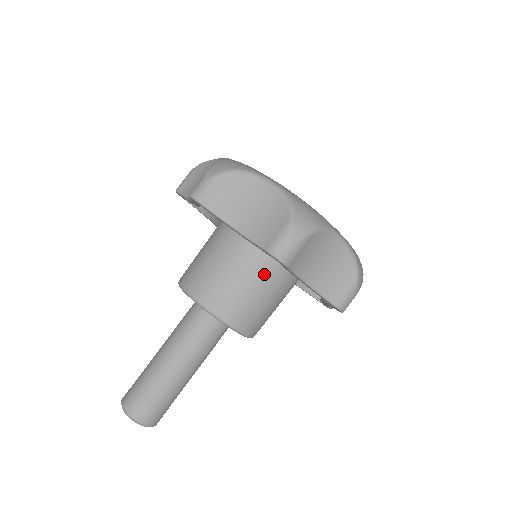
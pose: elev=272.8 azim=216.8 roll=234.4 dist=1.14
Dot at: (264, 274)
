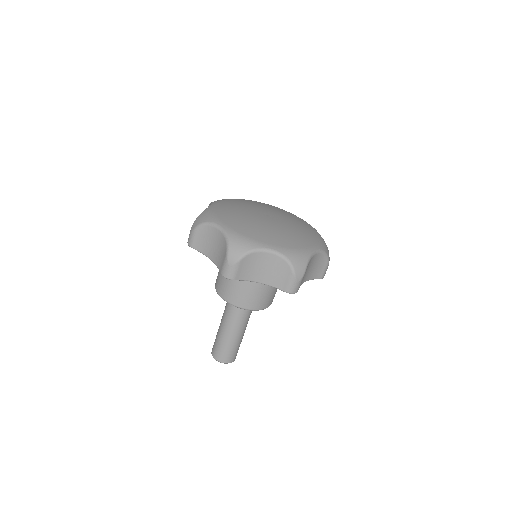
Dot at: occluded
